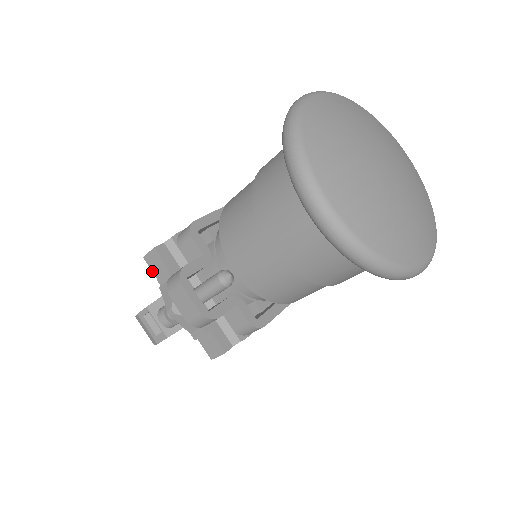
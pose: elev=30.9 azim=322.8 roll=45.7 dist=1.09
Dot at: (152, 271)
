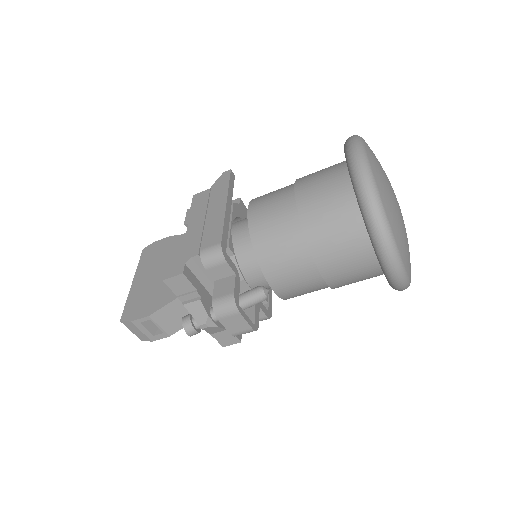
Dot at: (172, 290)
